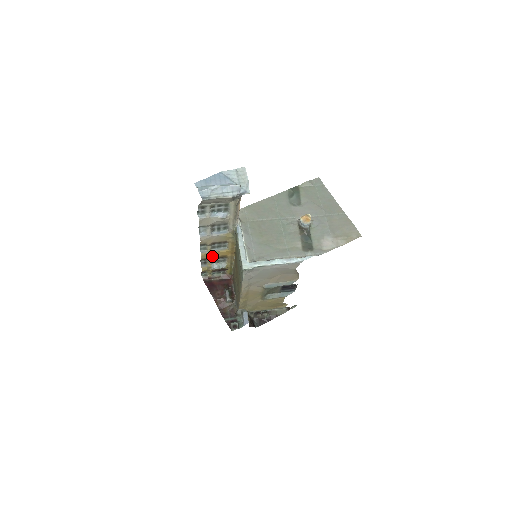
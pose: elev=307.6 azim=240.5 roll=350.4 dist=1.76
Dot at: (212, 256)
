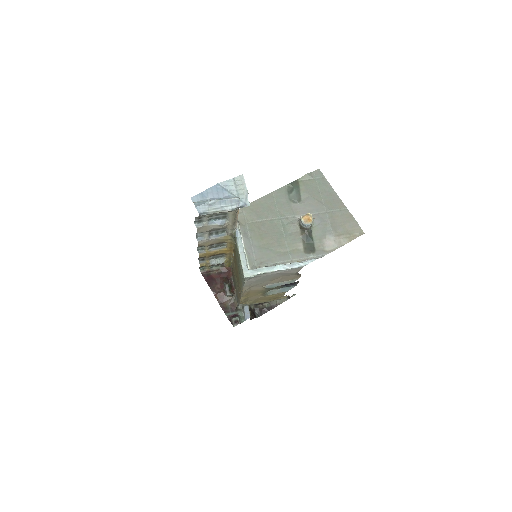
Dot at: (210, 254)
